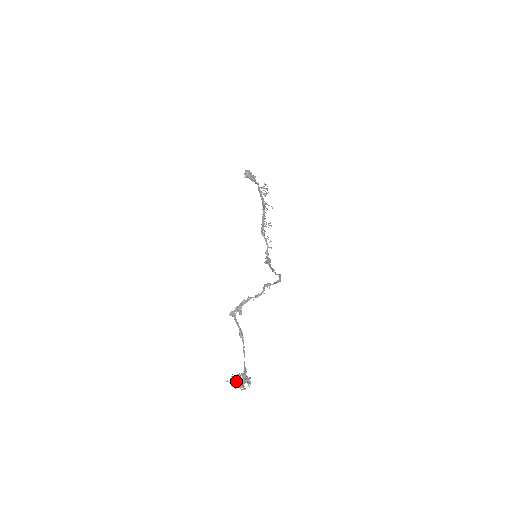
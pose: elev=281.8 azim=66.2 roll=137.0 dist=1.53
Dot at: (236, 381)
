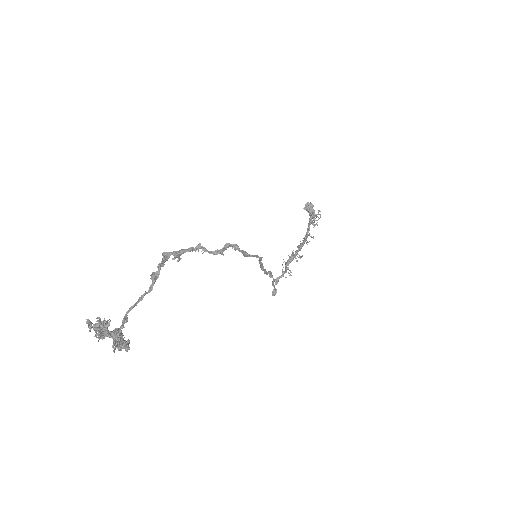
Dot at: (99, 323)
